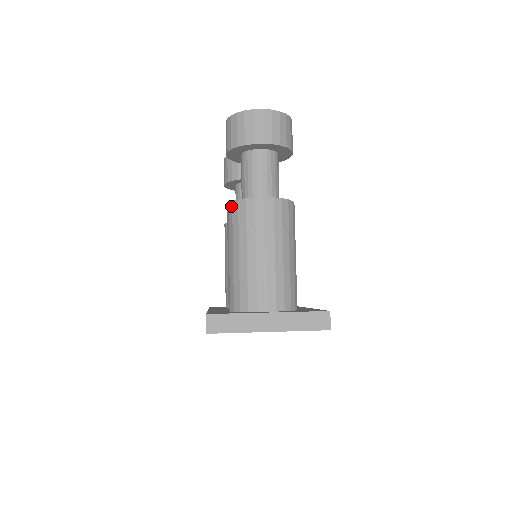
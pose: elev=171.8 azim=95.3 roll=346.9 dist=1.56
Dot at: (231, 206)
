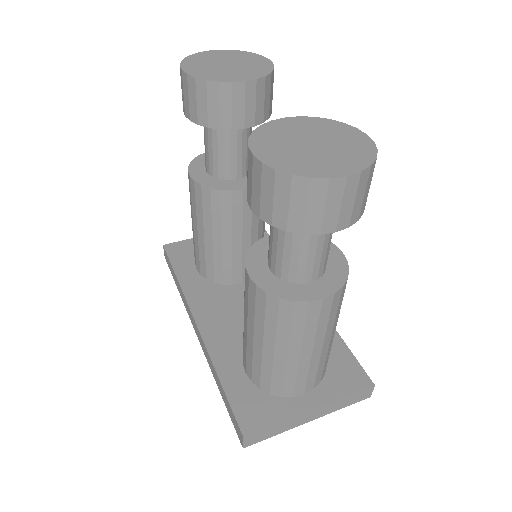
Dot at: (264, 297)
